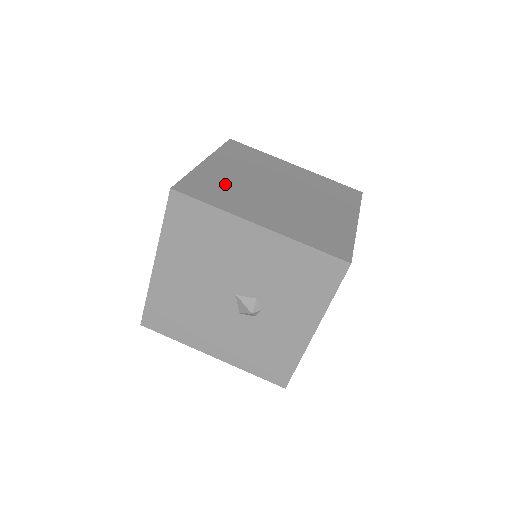
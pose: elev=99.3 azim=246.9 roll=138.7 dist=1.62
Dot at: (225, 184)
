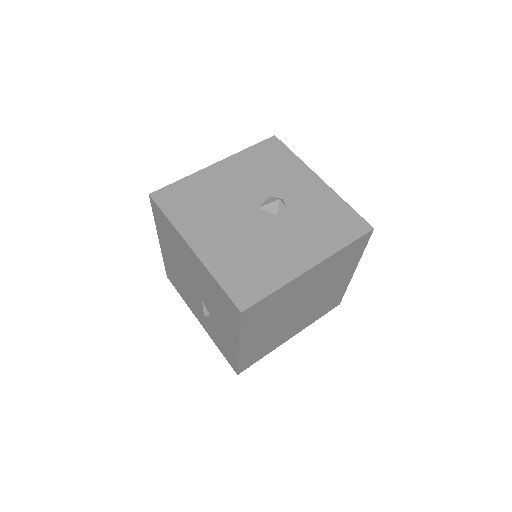
Dot at: occluded
